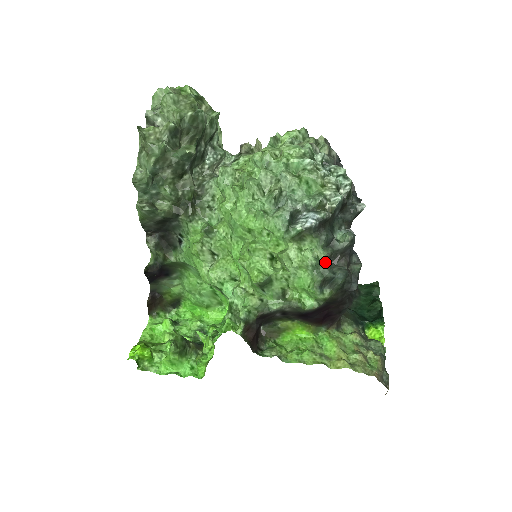
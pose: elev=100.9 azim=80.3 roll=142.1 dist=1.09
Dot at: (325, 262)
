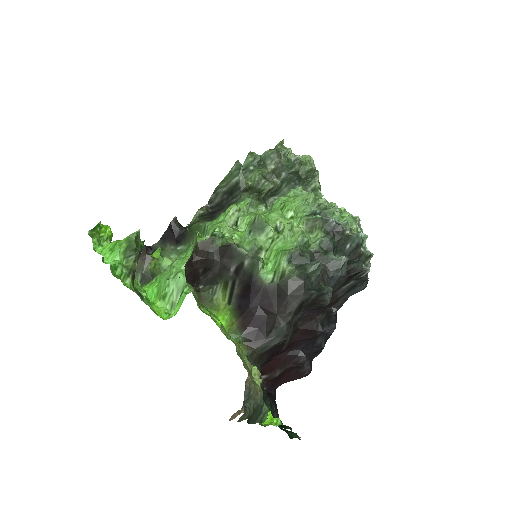
Dot at: (312, 252)
